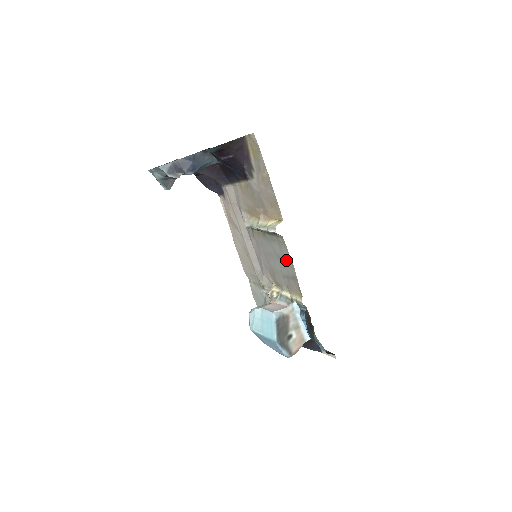
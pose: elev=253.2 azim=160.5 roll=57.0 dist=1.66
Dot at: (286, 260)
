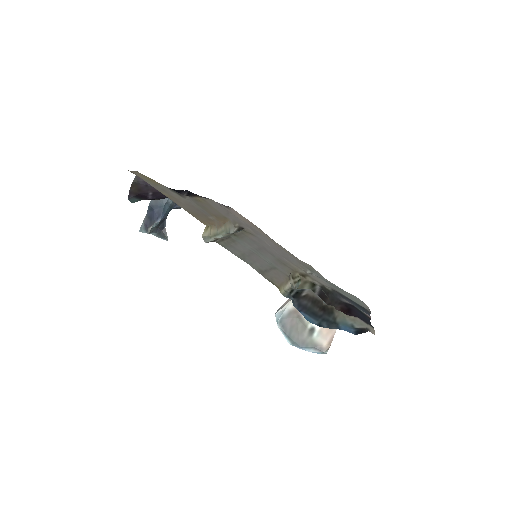
Dot at: (246, 257)
